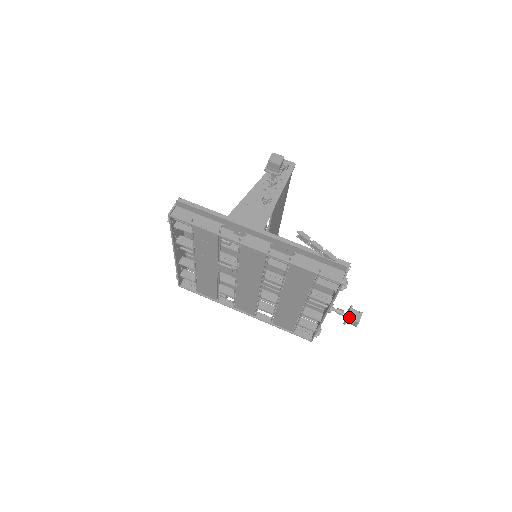
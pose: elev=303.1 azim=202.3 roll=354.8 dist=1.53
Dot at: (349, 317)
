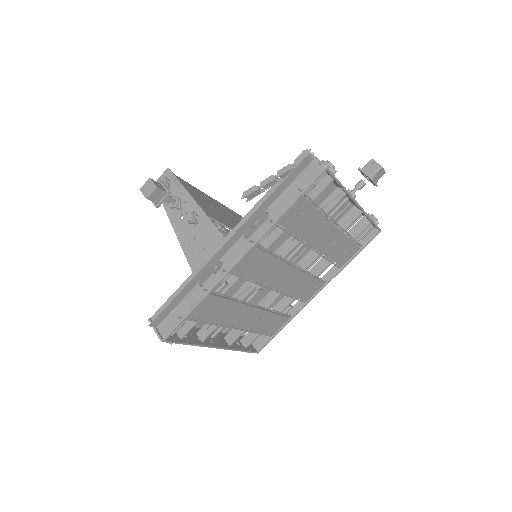
Dot at: (371, 177)
